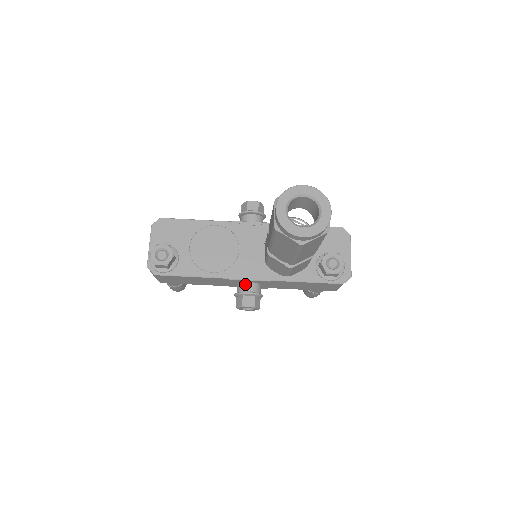
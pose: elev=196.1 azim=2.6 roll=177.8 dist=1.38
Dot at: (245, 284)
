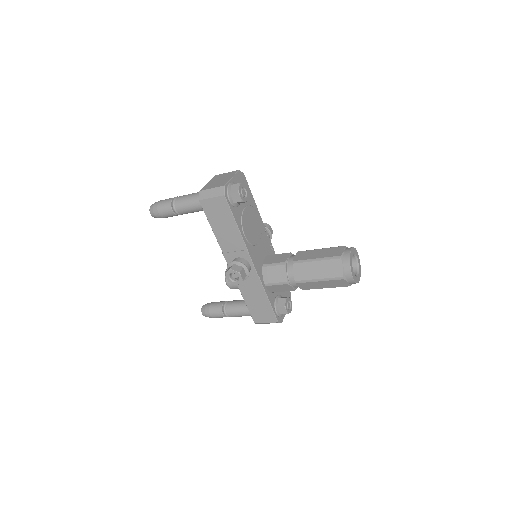
Dot at: (248, 263)
